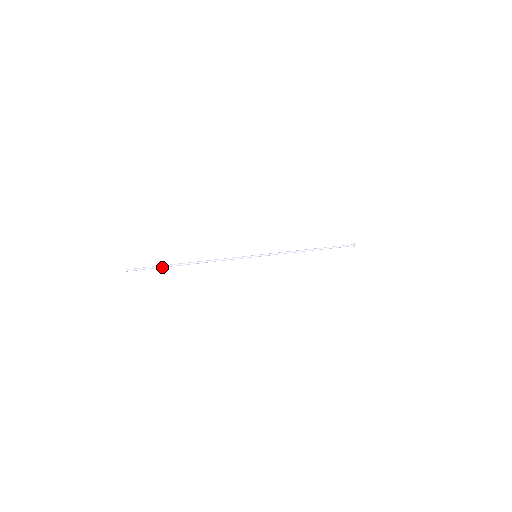
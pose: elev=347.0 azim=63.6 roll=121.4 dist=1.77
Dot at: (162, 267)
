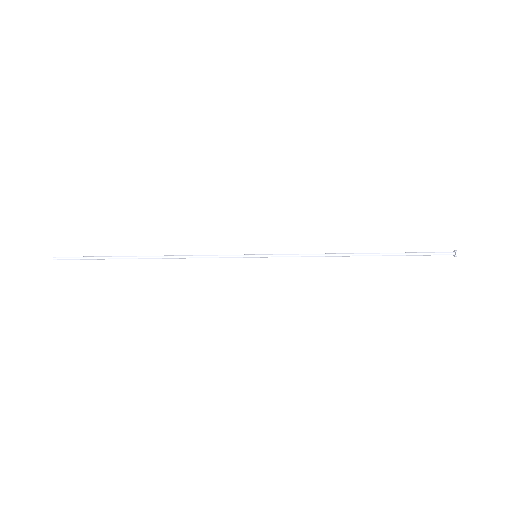
Dot at: (104, 258)
